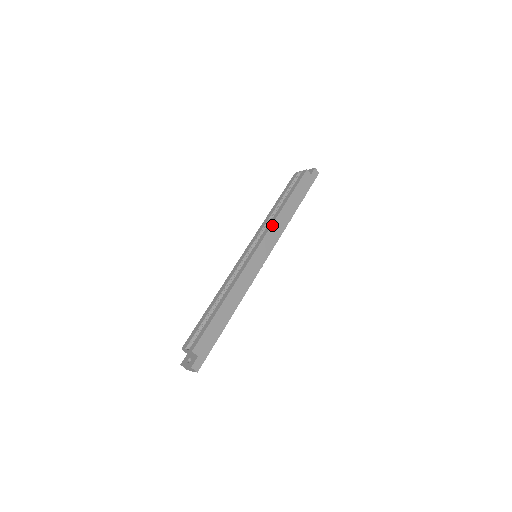
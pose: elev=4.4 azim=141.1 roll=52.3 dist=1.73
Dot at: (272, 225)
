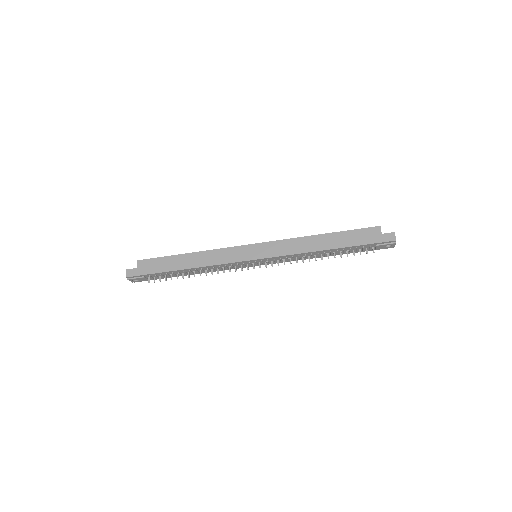
Dot at: (289, 239)
